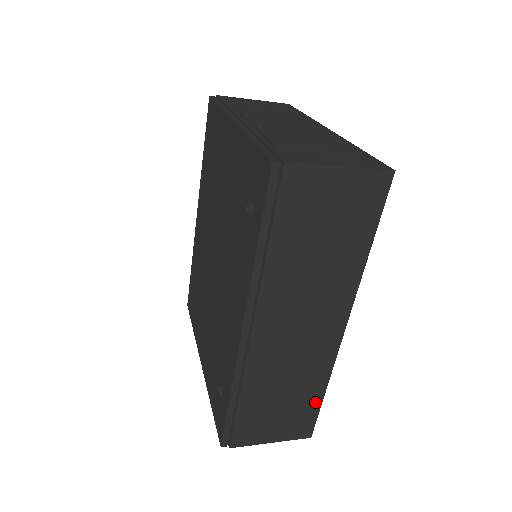
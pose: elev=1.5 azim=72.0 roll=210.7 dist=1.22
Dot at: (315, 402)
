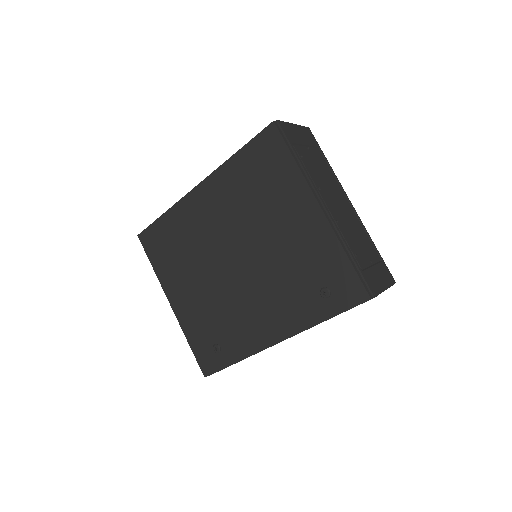
Dot at: occluded
